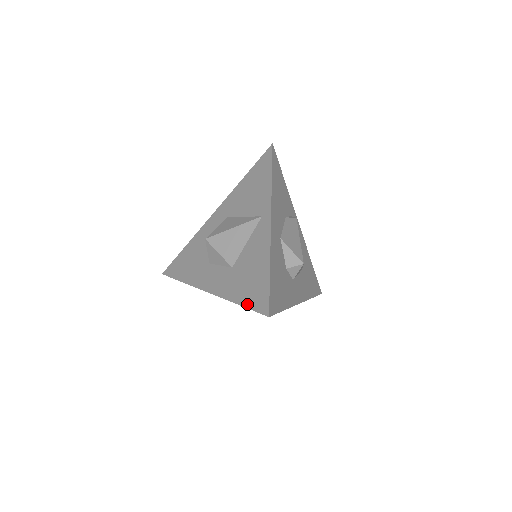
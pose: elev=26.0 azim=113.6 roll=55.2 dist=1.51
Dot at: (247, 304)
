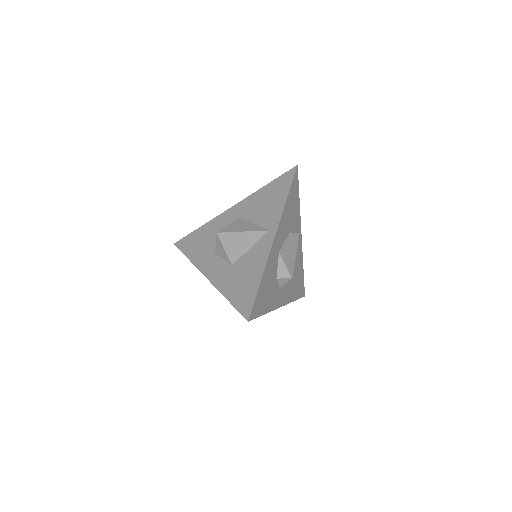
Dot at: (234, 303)
